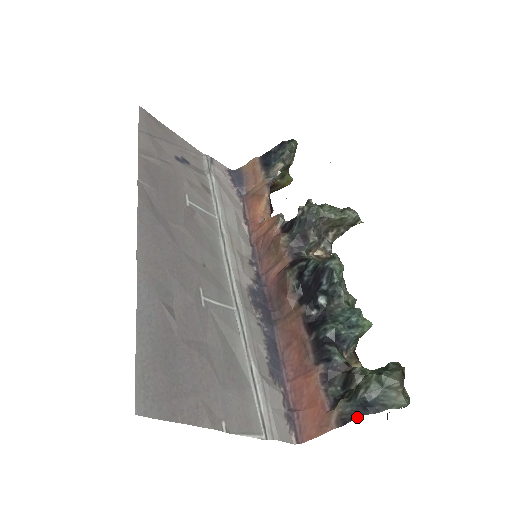
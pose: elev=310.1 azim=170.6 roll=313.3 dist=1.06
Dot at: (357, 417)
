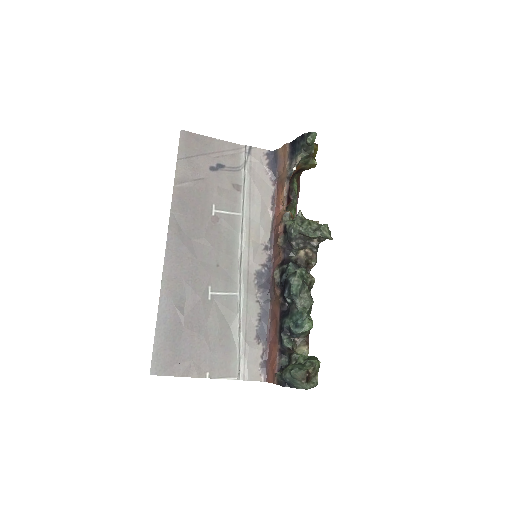
Dot at: (282, 386)
